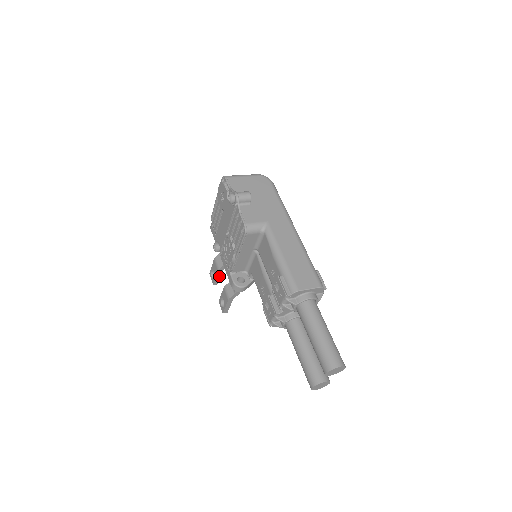
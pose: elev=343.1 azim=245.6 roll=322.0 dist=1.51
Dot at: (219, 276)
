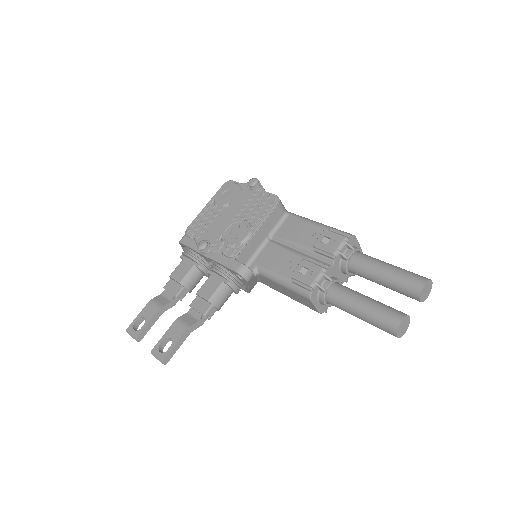
Dot at: (152, 323)
